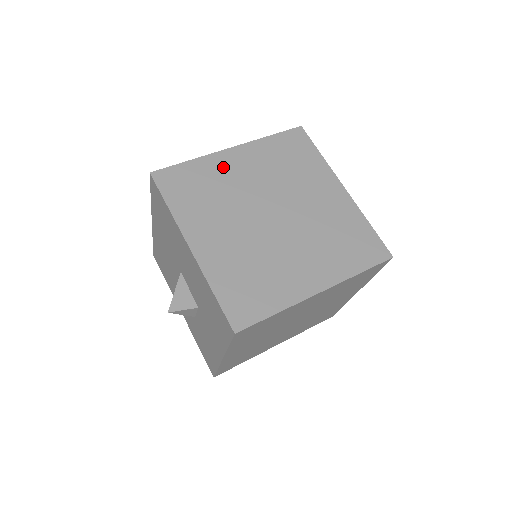
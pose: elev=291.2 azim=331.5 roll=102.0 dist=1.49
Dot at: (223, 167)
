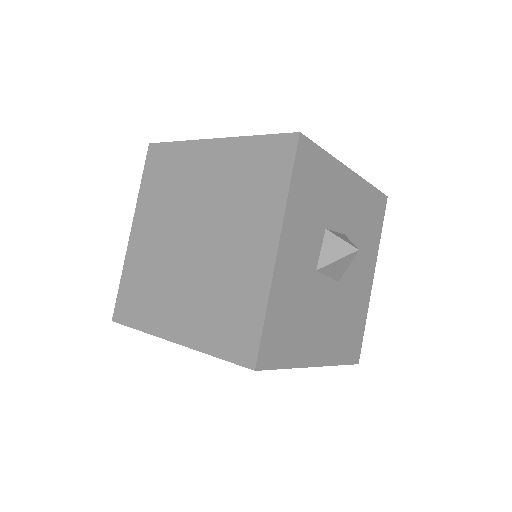
Dot at: (194, 161)
